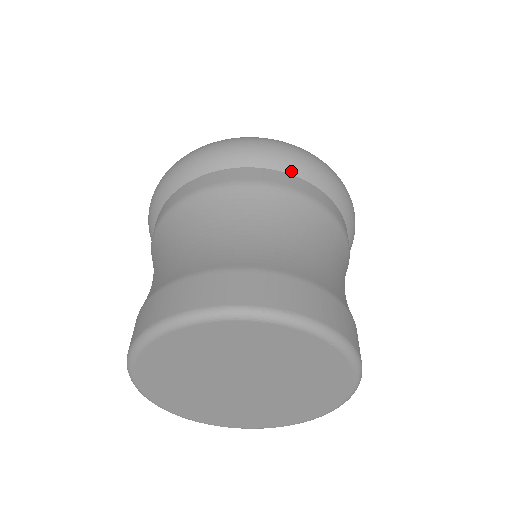
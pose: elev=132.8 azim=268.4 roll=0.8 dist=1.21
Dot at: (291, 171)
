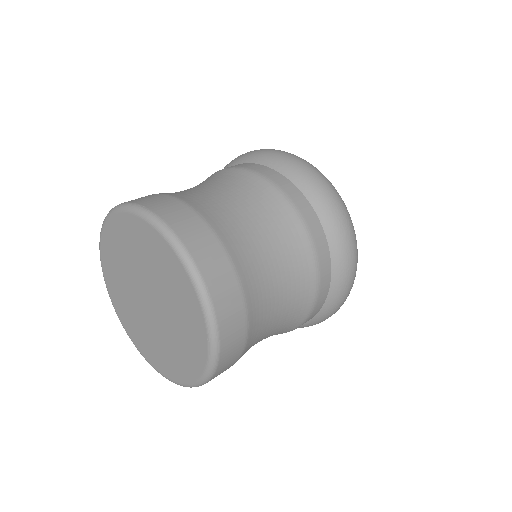
Dot at: (329, 236)
